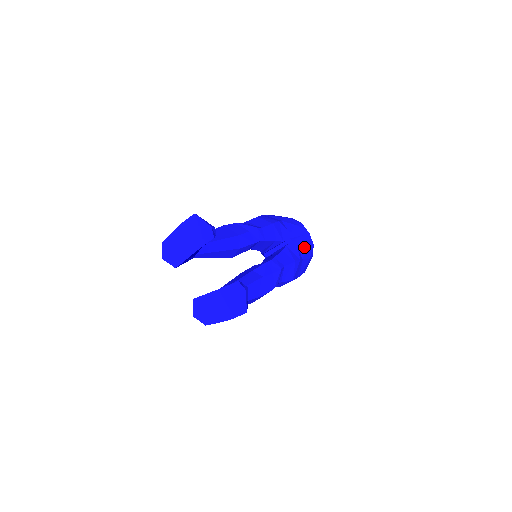
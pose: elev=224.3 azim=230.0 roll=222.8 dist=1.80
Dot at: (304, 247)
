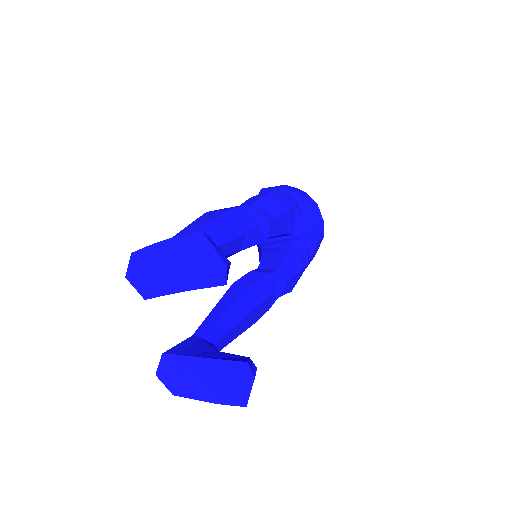
Dot at: (314, 243)
